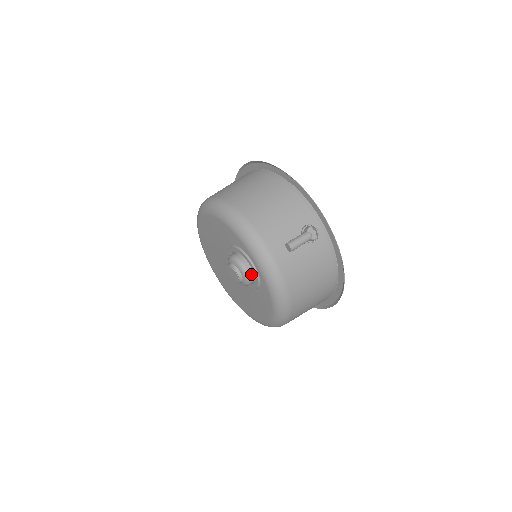
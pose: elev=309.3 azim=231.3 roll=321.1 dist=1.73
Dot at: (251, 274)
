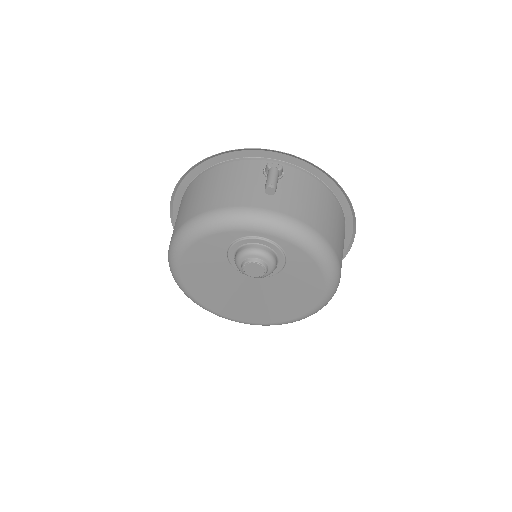
Dot at: (267, 250)
